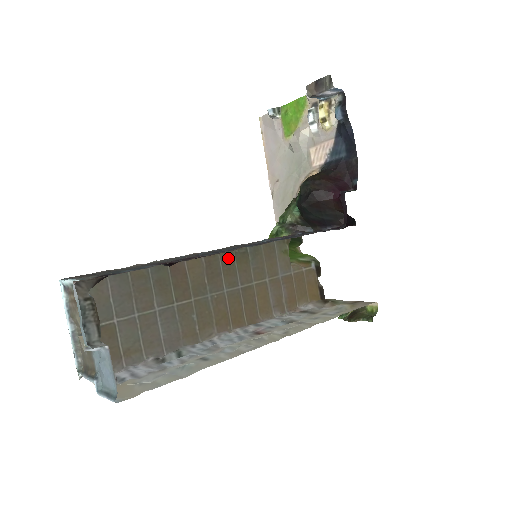
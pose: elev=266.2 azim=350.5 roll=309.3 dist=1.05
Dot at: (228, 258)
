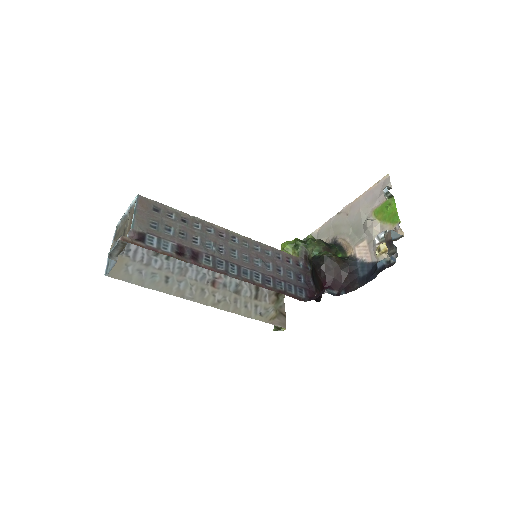
Dot at: occluded
